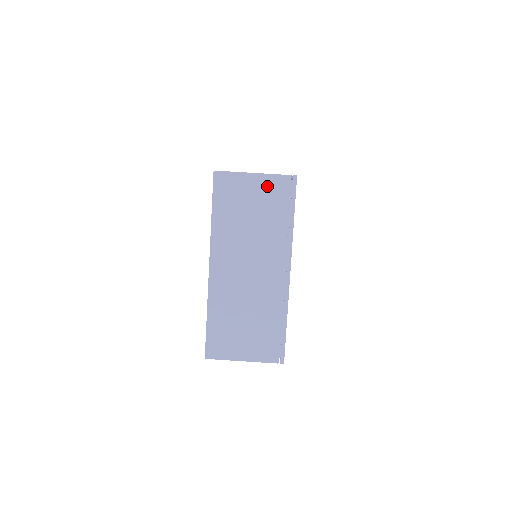
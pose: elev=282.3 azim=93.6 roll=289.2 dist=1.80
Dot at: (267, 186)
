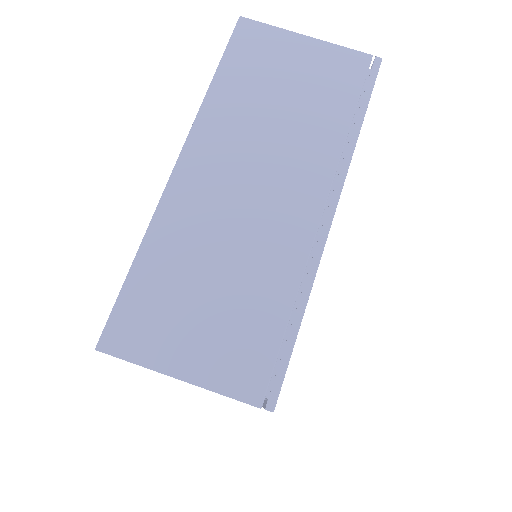
Dot at: (326, 60)
